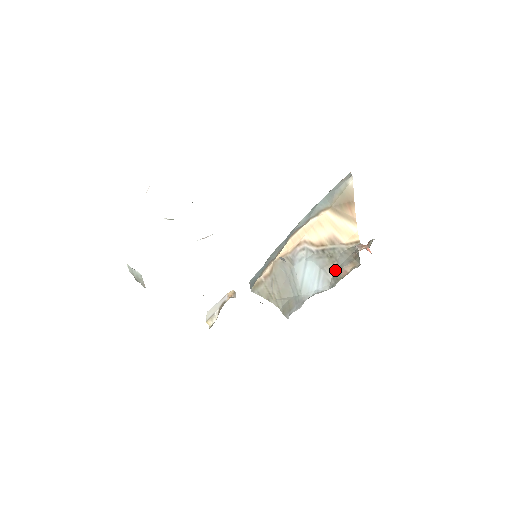
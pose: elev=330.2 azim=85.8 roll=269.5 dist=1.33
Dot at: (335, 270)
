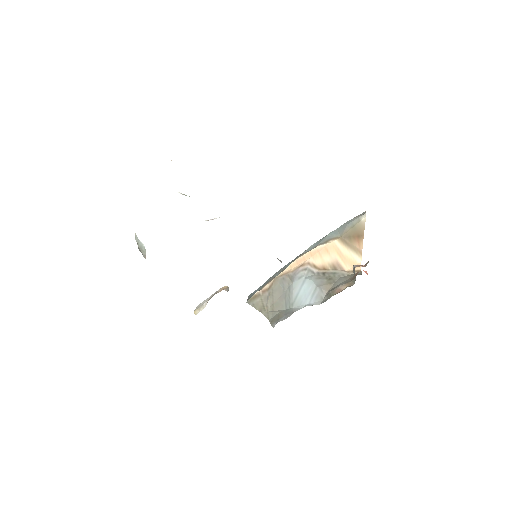
Dot at: (330, 289)
